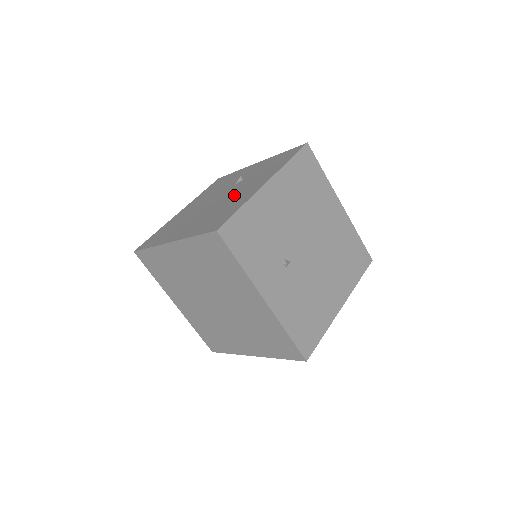
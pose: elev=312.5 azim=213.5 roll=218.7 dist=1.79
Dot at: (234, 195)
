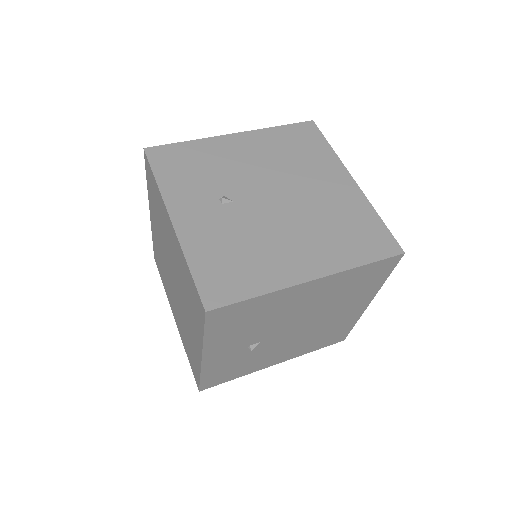
Dot at: occluded
